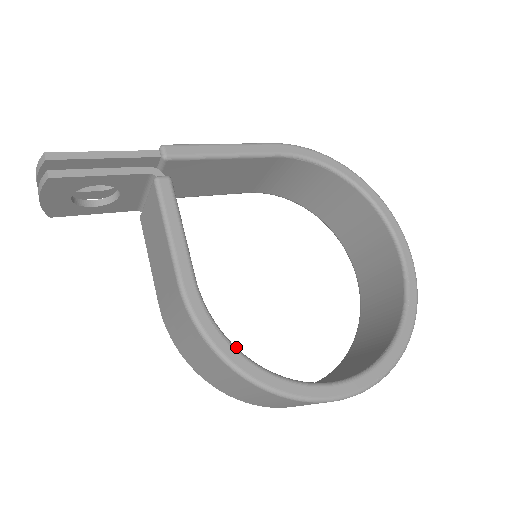
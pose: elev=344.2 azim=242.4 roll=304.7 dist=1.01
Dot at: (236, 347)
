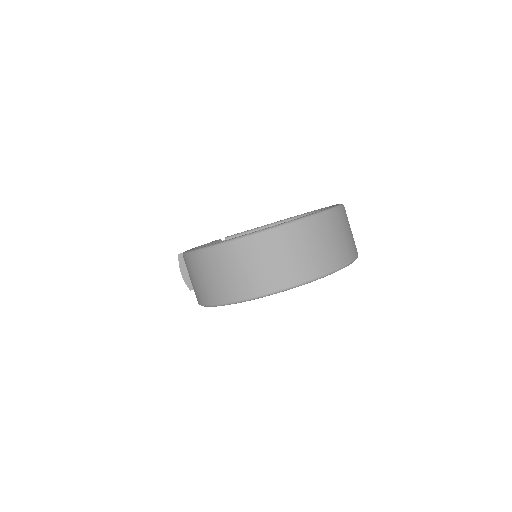
Dot at: occluded
